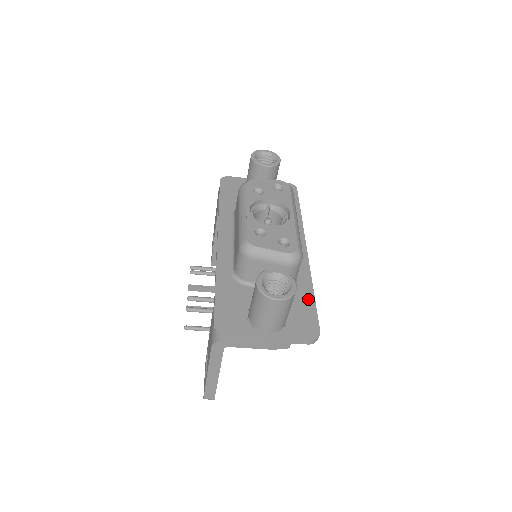
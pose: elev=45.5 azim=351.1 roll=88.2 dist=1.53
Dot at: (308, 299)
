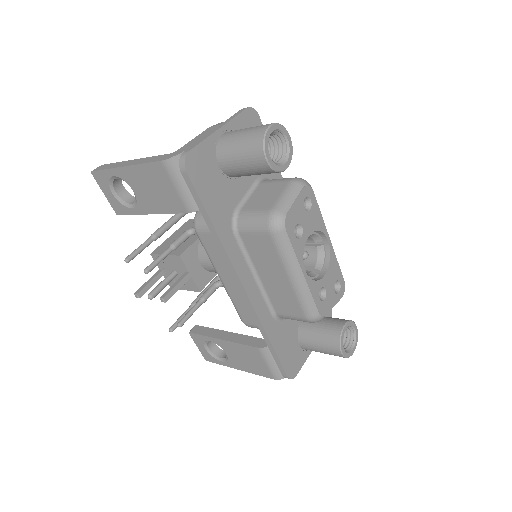
Dot at: occluded
